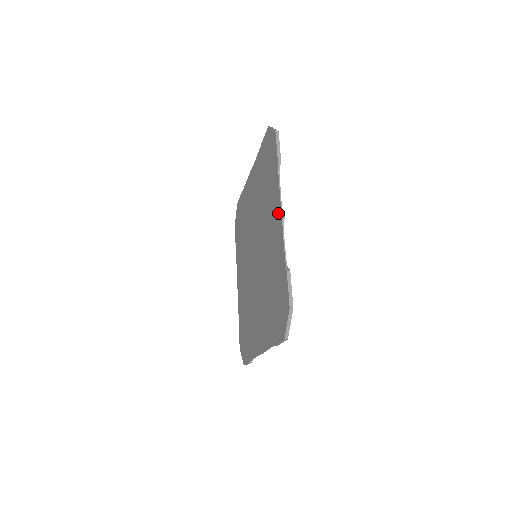
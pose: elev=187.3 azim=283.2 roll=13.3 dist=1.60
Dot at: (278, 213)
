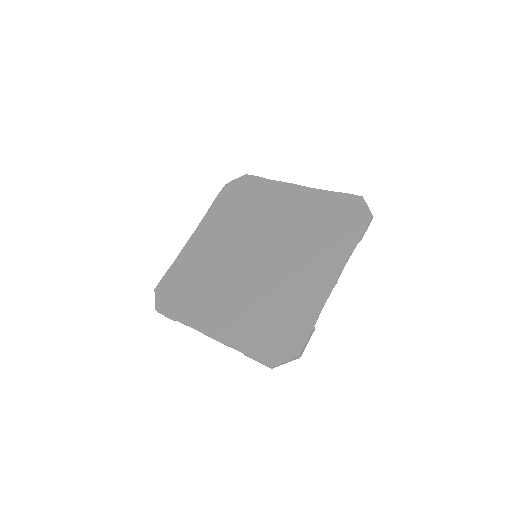
Dot at: (331, 275)
